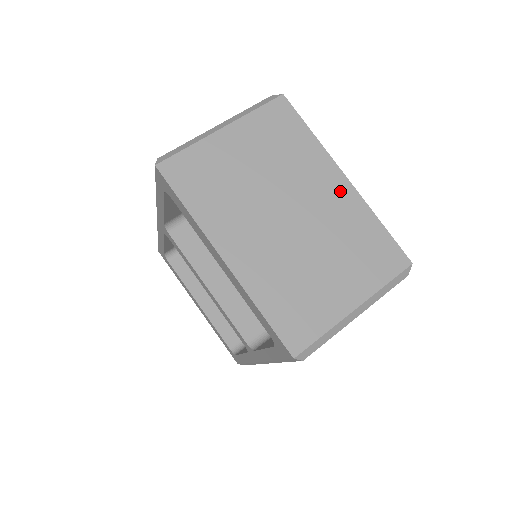
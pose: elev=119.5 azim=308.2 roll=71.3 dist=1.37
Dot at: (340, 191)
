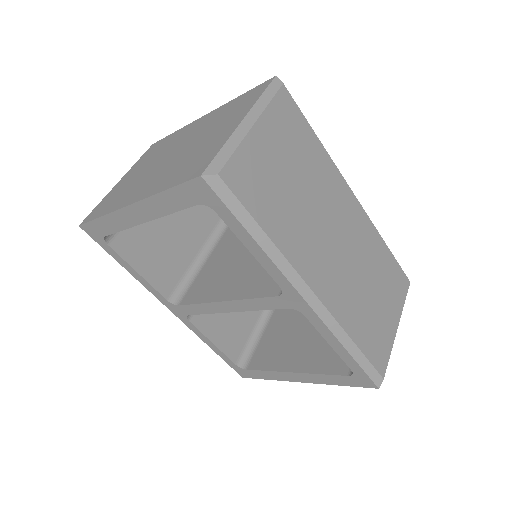
Dot at: (203, 120)
